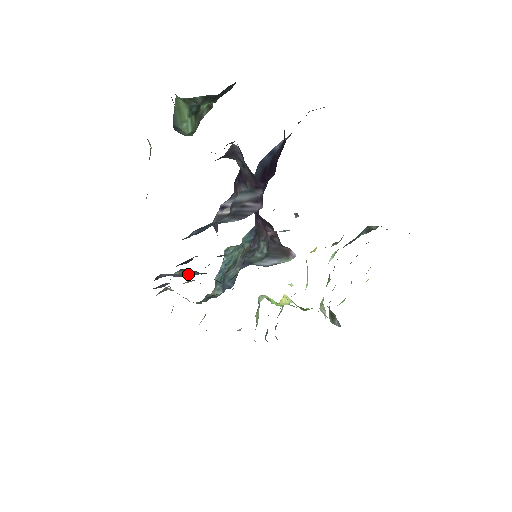
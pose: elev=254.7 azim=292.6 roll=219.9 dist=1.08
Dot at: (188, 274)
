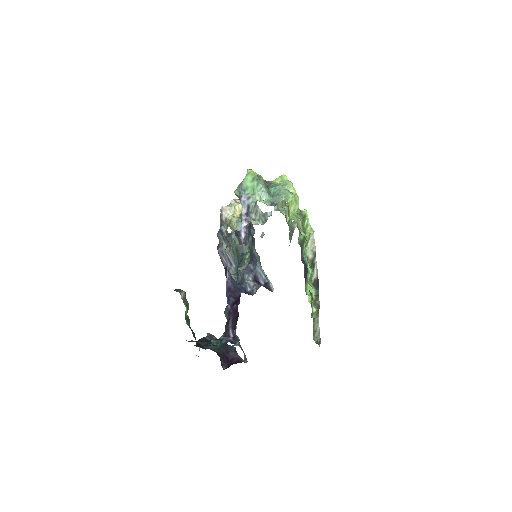
Dot at: (231, 260)
